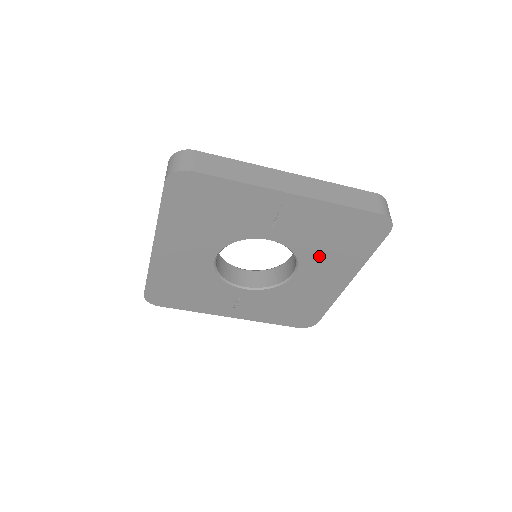
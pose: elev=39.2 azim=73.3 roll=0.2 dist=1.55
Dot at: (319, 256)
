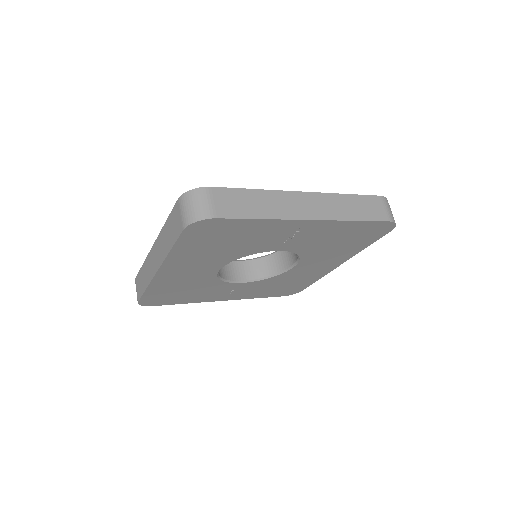
Dot at: (321, 253)
